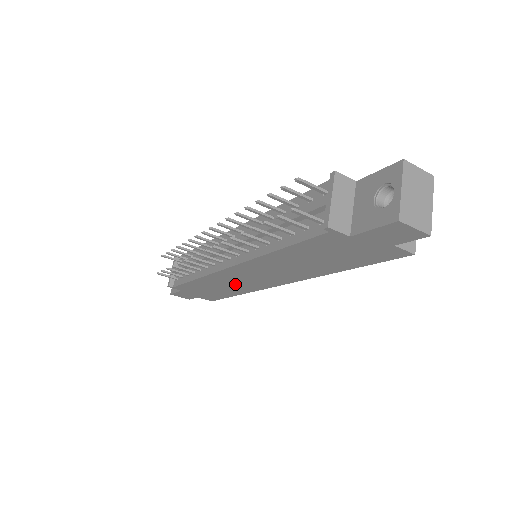
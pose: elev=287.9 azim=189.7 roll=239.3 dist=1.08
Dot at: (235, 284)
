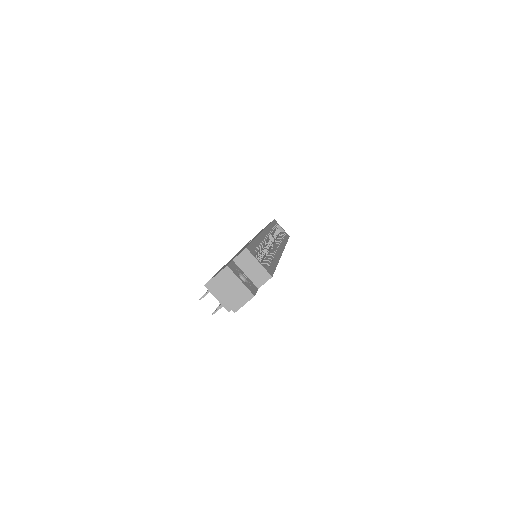
Dot at: occluded
